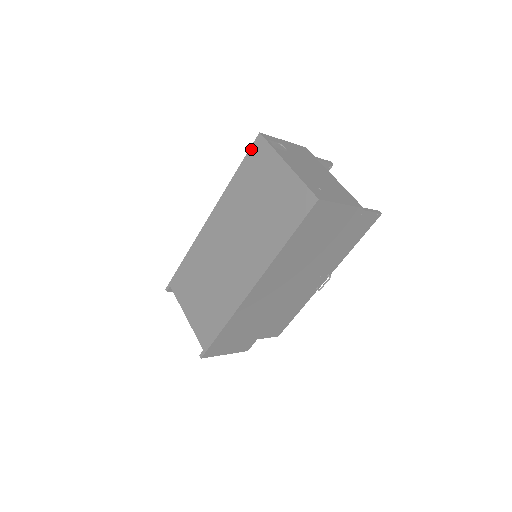
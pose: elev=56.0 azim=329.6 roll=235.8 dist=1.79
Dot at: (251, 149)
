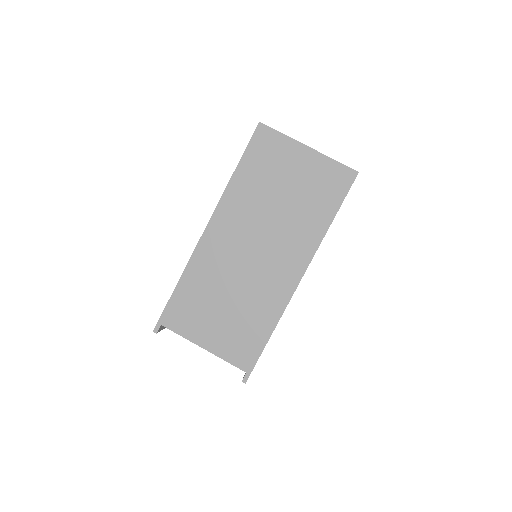
Dot at: (252, 140)
